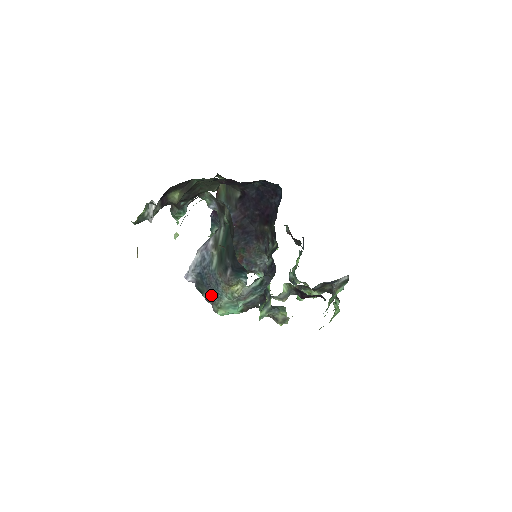
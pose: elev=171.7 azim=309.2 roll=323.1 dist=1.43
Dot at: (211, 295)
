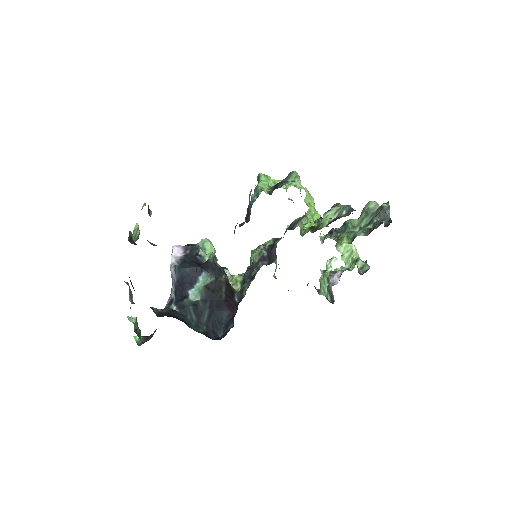
Dot at: occluded
